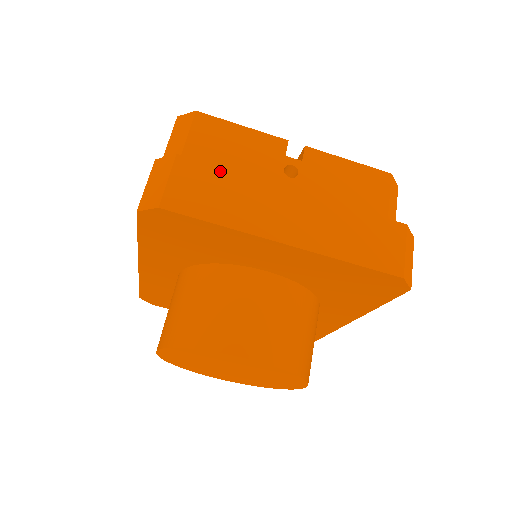
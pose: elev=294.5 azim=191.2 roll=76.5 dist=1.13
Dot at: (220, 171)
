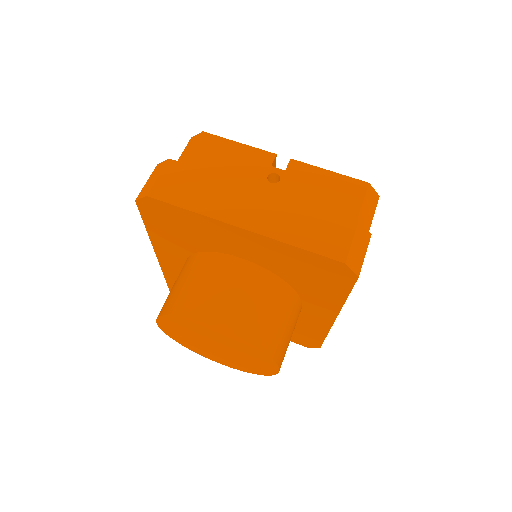
Dot at: (201, 172)
